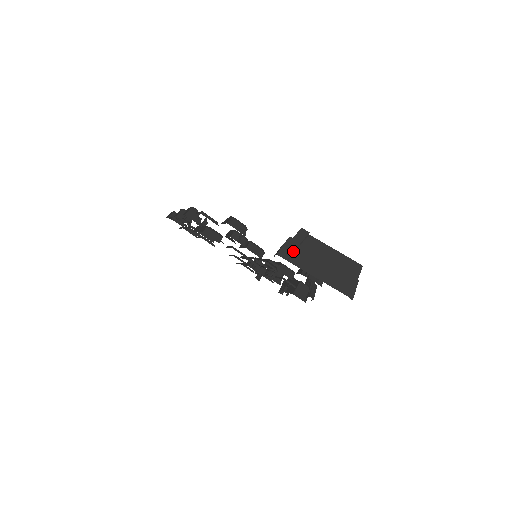
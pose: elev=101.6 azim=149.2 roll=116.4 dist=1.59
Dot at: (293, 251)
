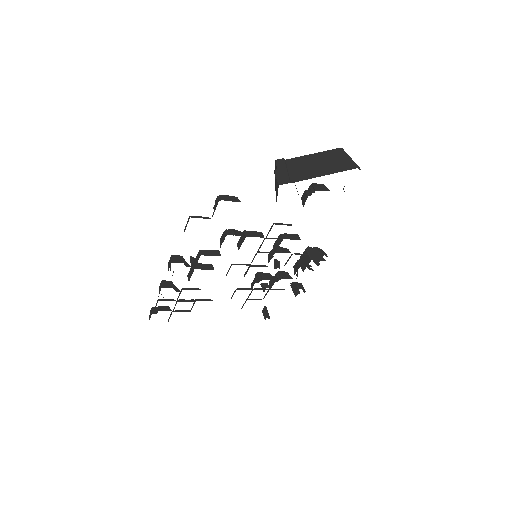
Dot at: (287, 175)
